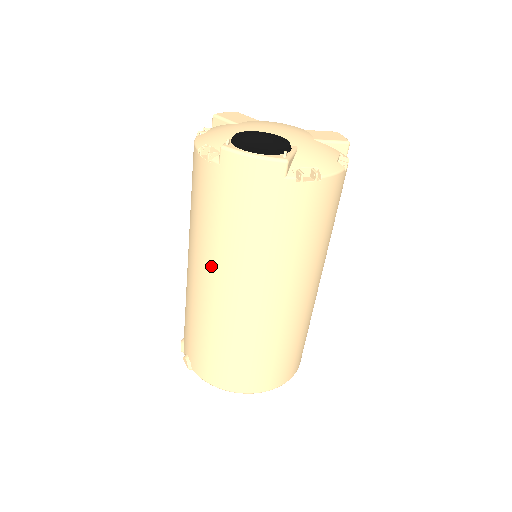
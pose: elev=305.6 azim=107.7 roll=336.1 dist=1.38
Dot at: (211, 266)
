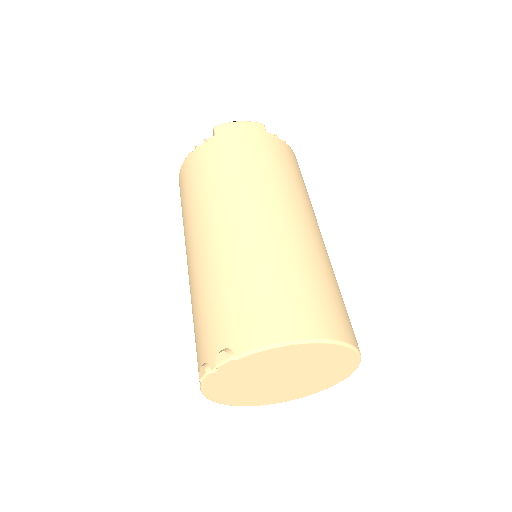
Dot at: (229, 203)
